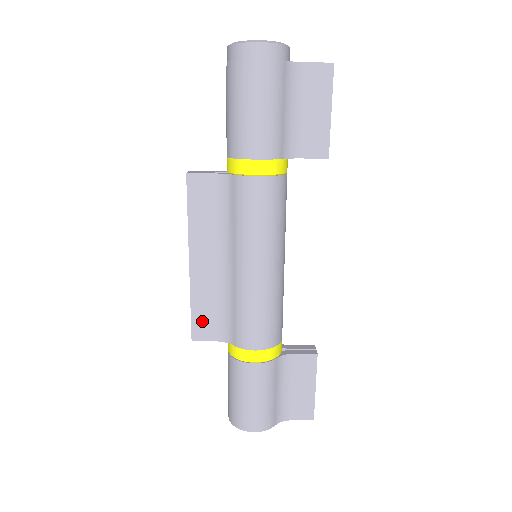
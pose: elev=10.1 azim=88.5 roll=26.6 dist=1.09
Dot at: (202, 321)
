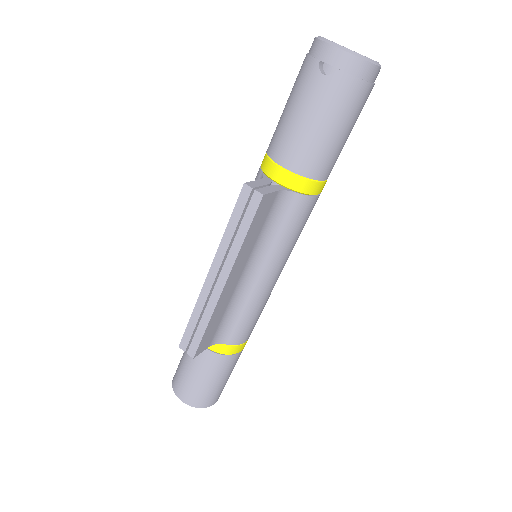
Dot at: (208, 335)
